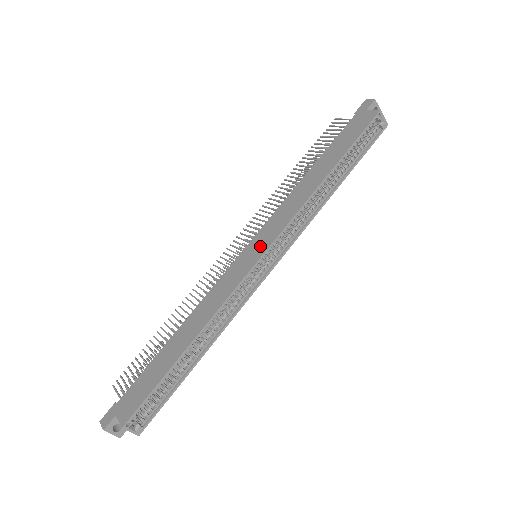
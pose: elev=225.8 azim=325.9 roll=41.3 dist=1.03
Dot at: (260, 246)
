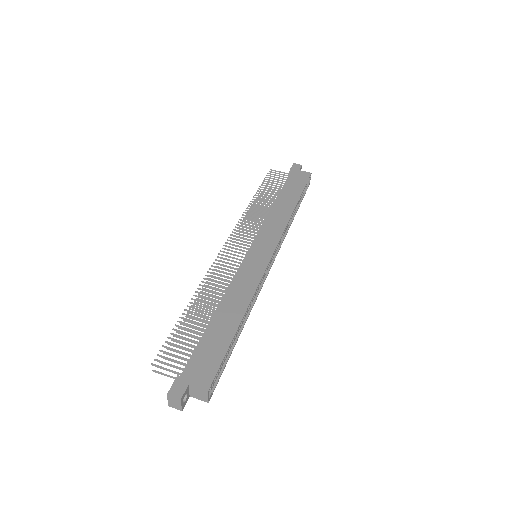
Dot at: (266, 248)
